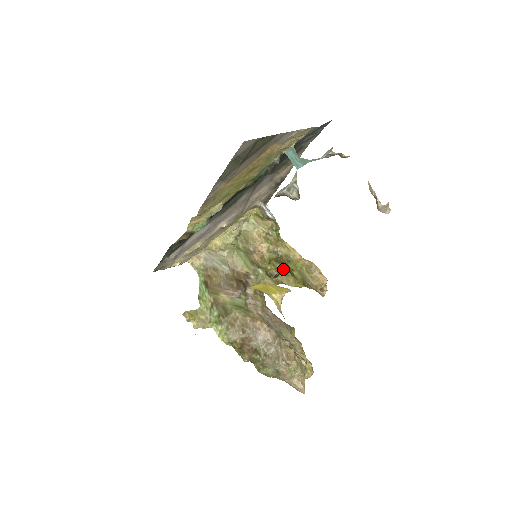
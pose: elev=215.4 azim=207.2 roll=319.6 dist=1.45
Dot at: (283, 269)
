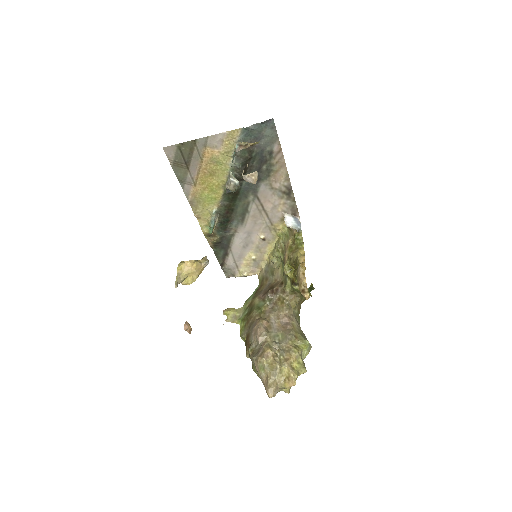
Dot at: occluded
